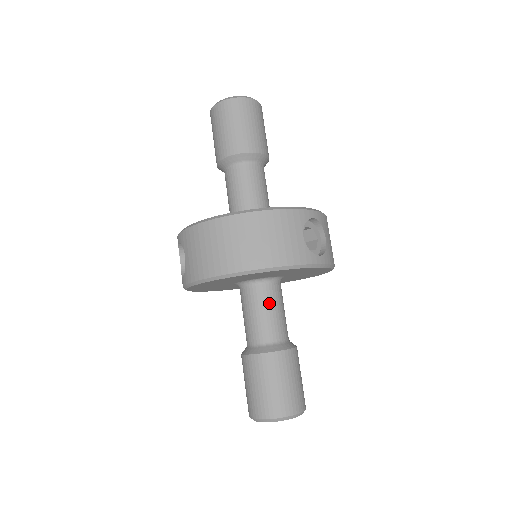
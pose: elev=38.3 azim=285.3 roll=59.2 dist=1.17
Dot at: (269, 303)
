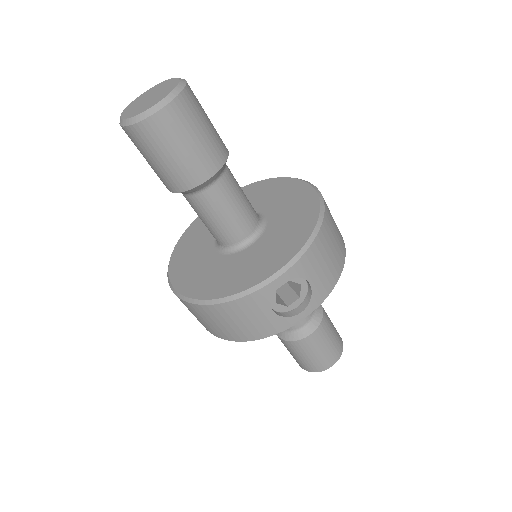
Dot at: occluded
